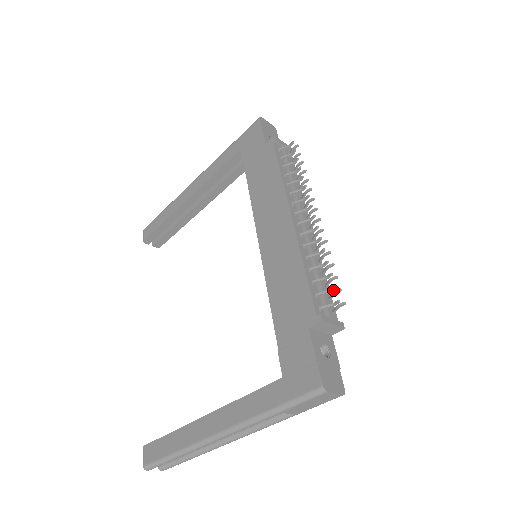
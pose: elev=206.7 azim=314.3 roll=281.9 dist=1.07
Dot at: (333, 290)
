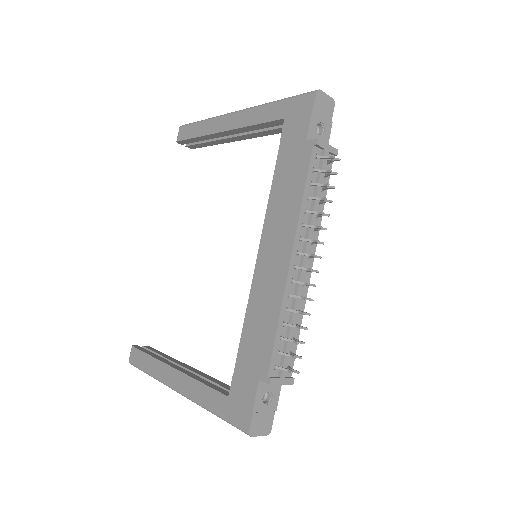
Dot at: (293, 357)
